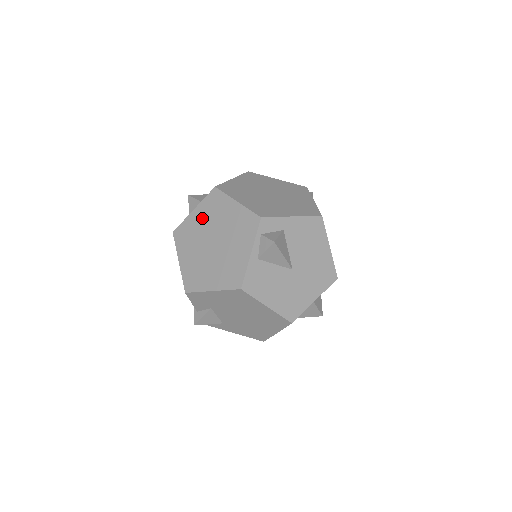
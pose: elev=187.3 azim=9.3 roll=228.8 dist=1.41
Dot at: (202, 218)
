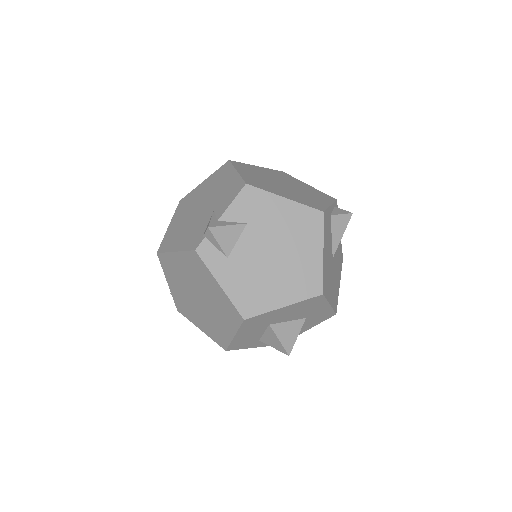
Dot at: (269, 172)
